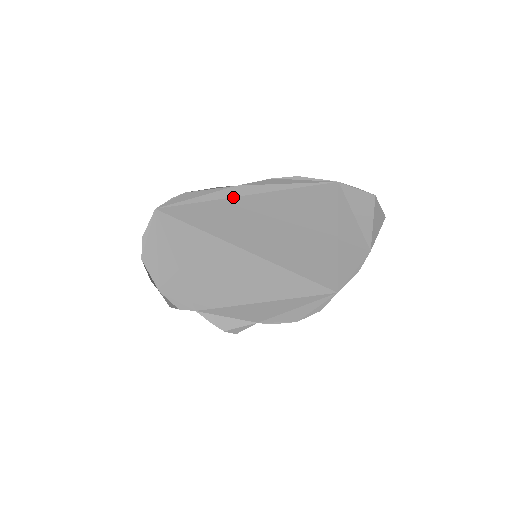
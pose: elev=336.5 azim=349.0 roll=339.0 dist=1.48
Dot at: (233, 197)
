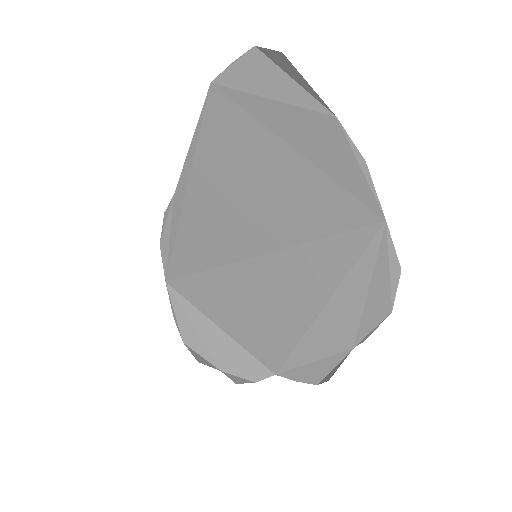
Dot at: (182, 210)
